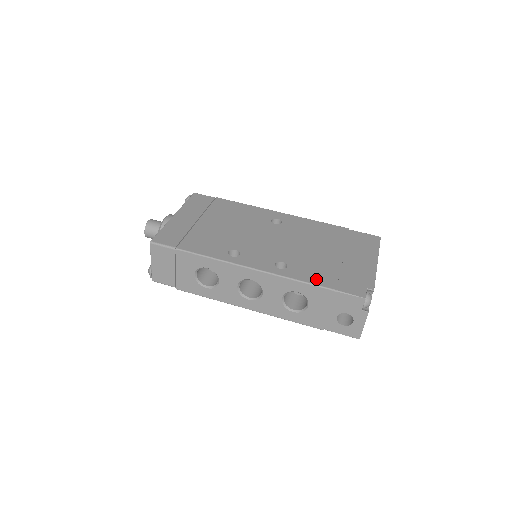
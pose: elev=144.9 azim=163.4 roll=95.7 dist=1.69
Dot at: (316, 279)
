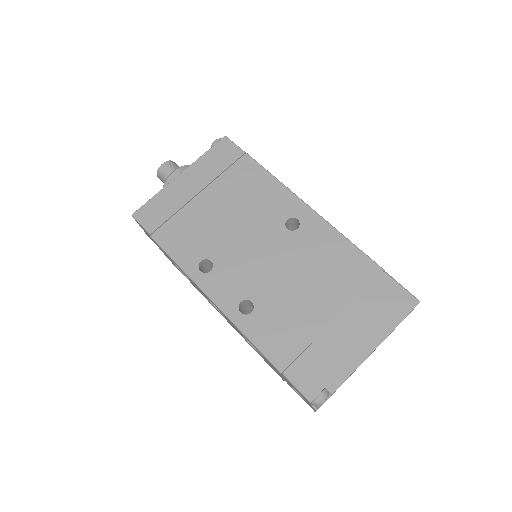
Dot at: (271, 347)
